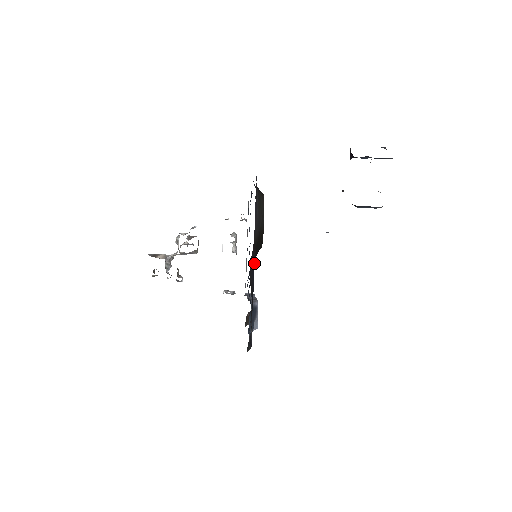
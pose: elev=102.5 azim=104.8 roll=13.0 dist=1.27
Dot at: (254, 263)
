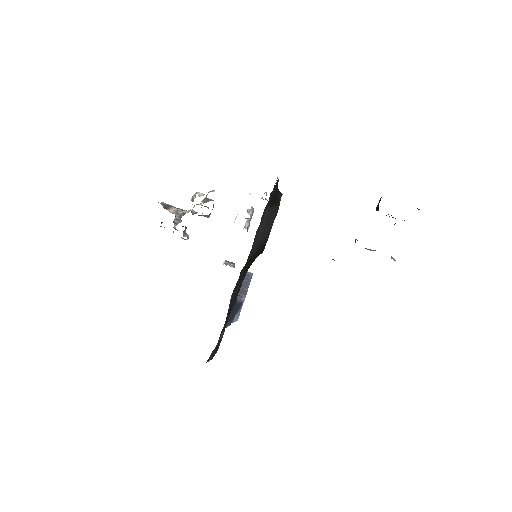
Dot at: (245, 274)
